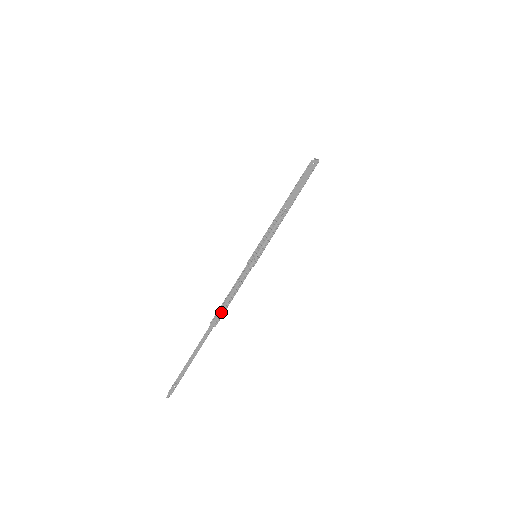
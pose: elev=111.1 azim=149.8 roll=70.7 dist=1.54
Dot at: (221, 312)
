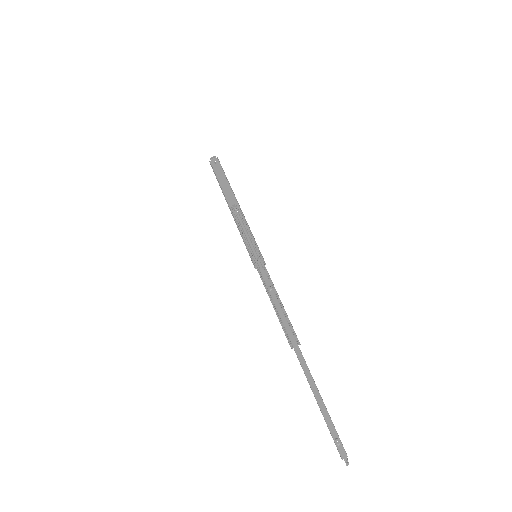
Dot at: (288, 326)
